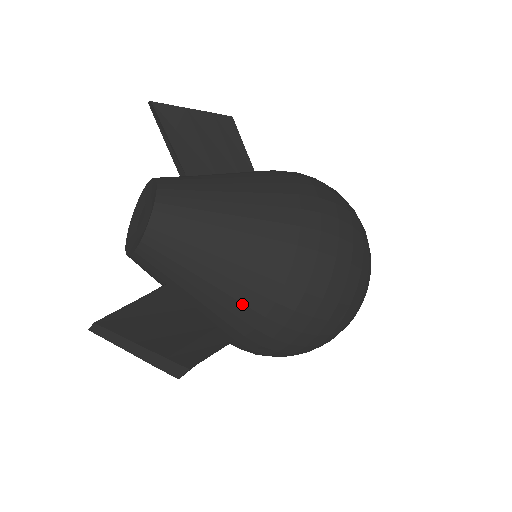
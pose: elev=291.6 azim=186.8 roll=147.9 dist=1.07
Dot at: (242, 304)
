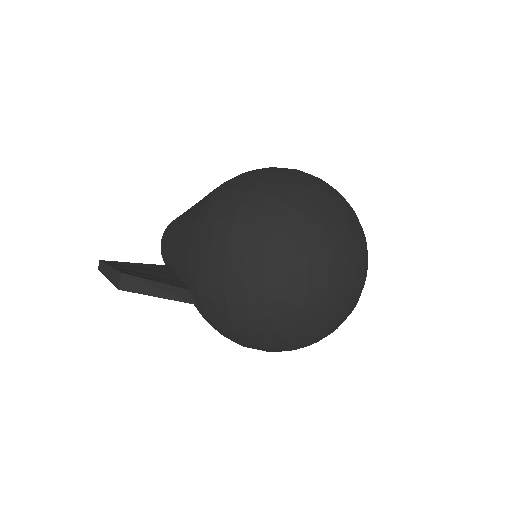
Dot at: (183, 239)
